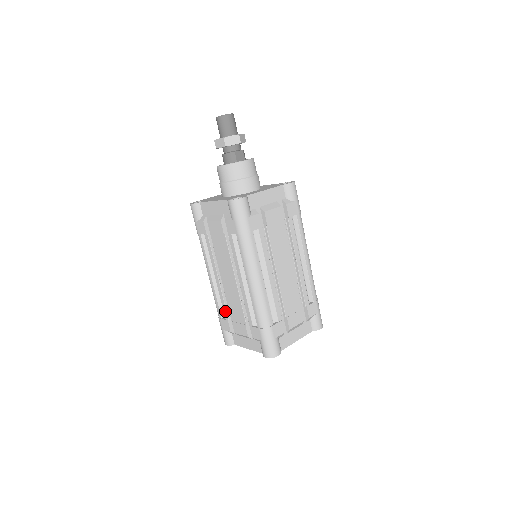
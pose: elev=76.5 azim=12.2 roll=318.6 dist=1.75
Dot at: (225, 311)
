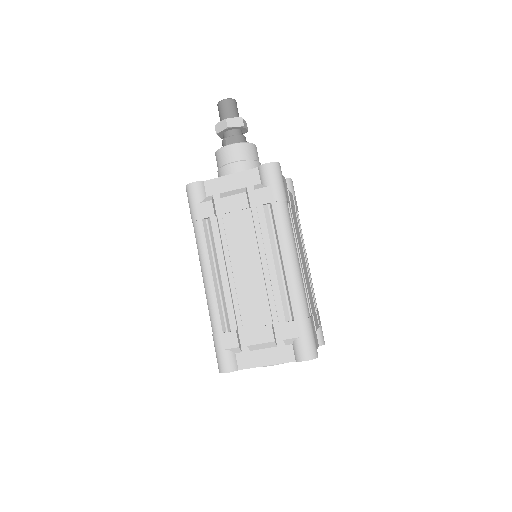
Dot at: occluded
